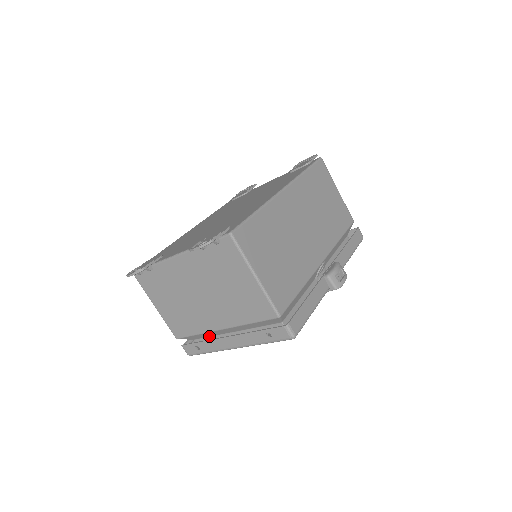
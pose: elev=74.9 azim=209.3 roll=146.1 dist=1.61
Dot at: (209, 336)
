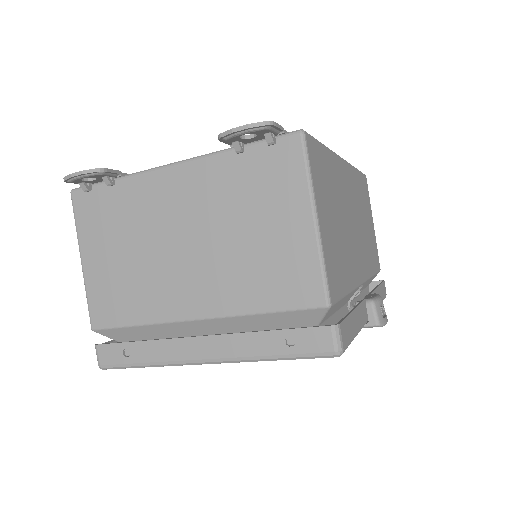
Dot at: (155, 338)
